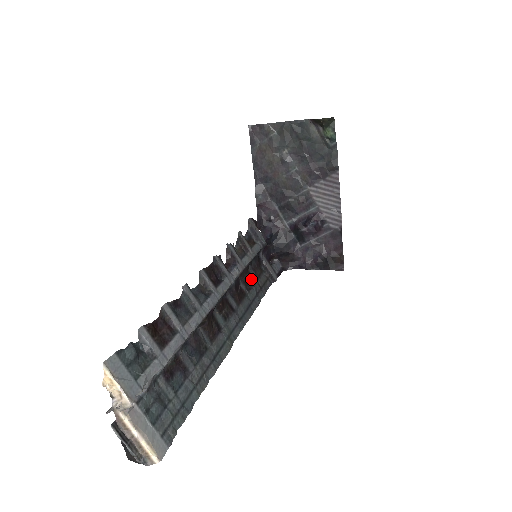
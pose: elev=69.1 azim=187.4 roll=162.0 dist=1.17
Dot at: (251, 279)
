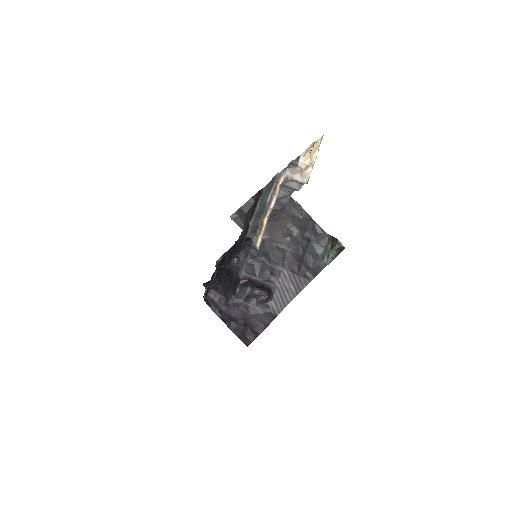
Dot at: occluded
